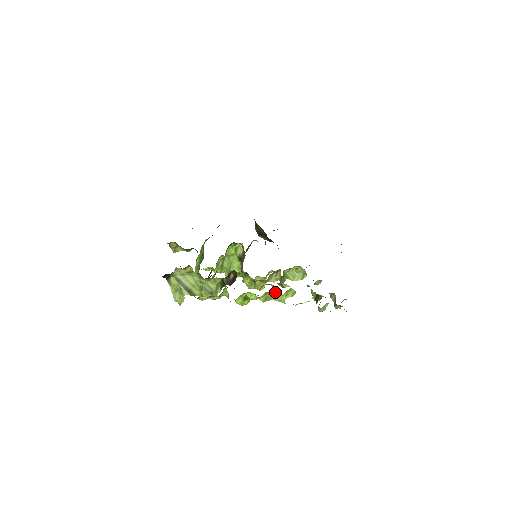
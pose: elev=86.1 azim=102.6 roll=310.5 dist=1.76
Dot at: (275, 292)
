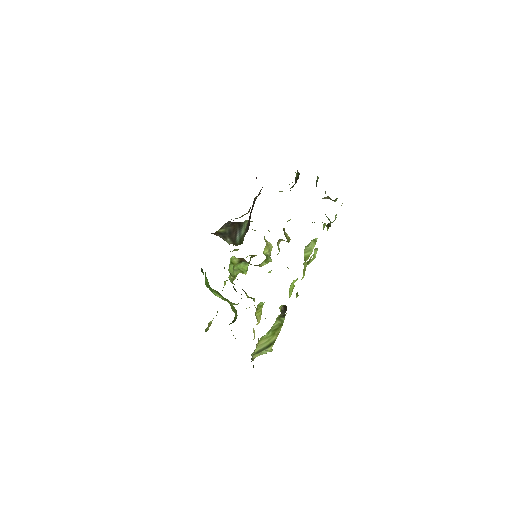
Dot at: (305, 263)
